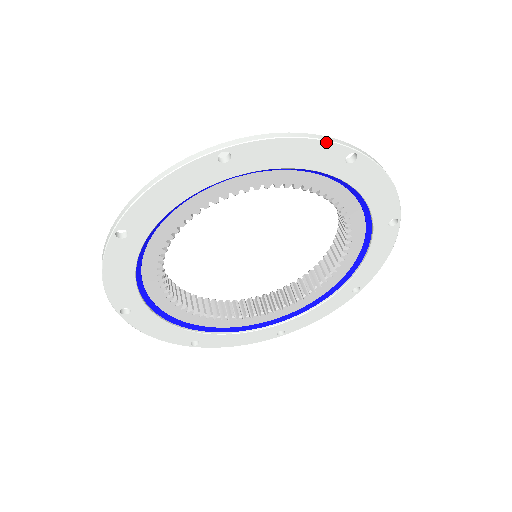
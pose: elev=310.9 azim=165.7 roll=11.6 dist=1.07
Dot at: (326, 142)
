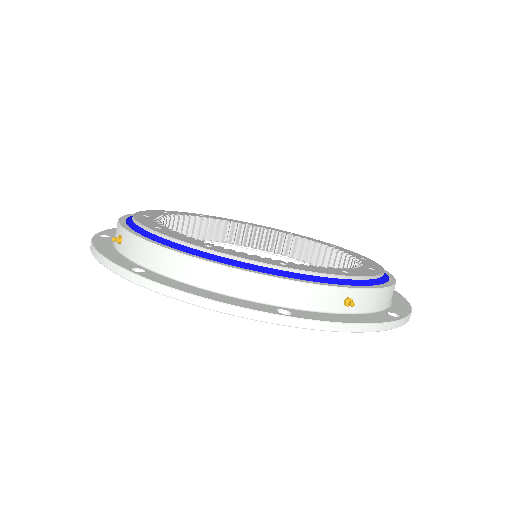
Dot at: (381, 330)
